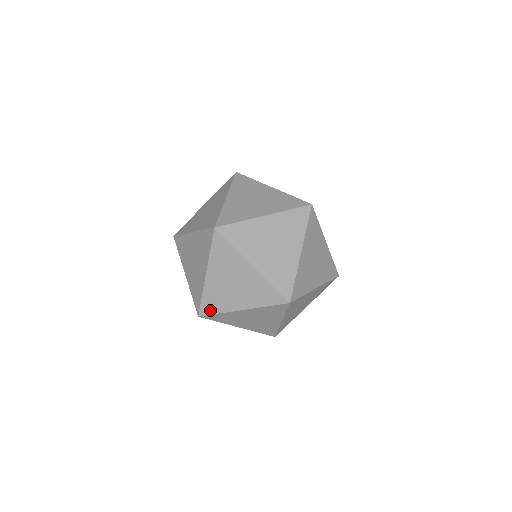
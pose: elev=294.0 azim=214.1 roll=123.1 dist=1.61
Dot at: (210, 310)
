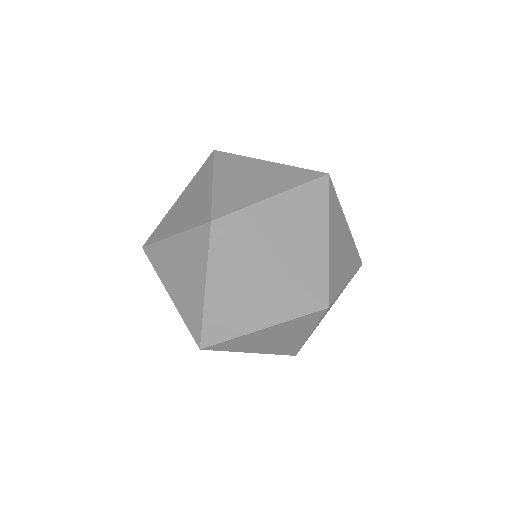
Dot at: (152, 258)
